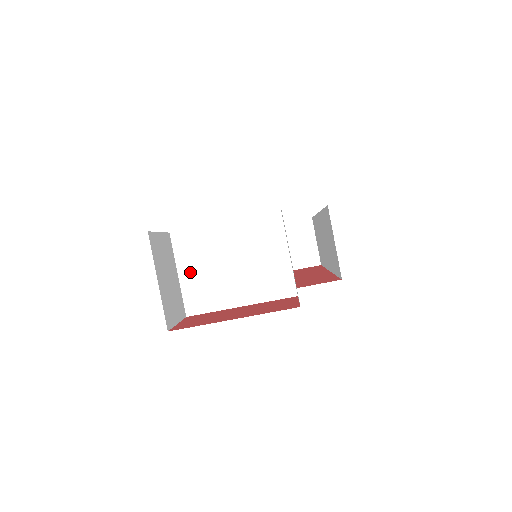
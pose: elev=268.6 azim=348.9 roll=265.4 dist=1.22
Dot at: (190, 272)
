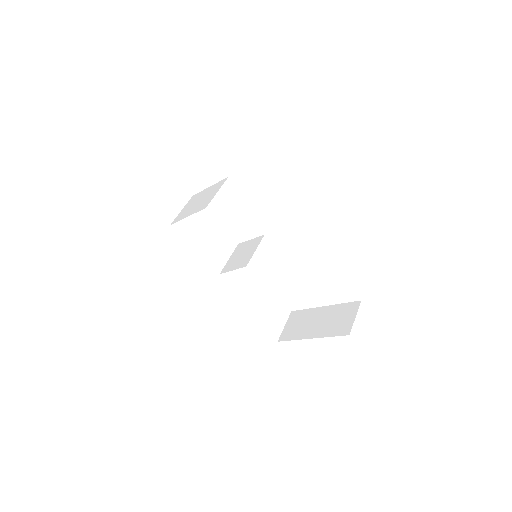
Dot at: (185, 208)
